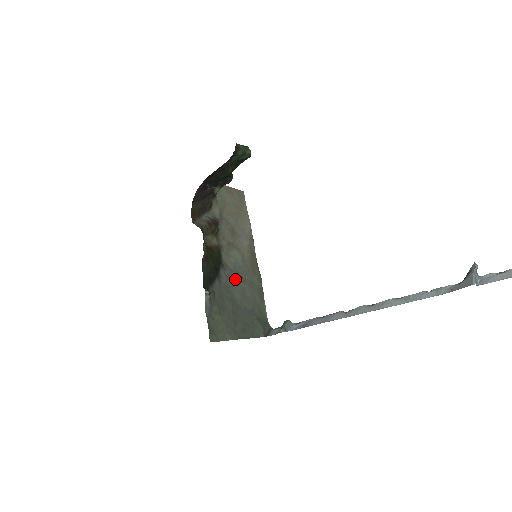
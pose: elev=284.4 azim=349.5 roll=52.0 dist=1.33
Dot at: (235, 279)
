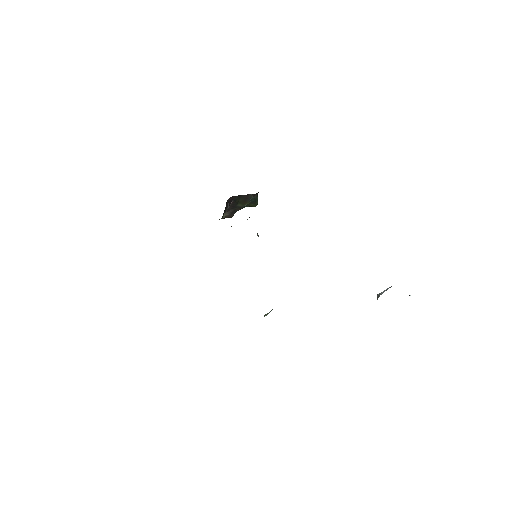
Dot at: occluded
